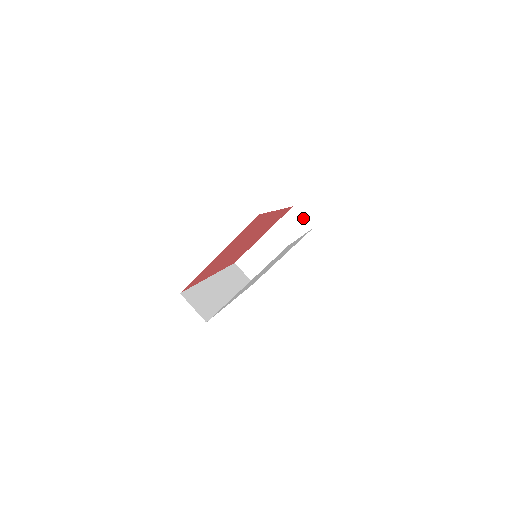
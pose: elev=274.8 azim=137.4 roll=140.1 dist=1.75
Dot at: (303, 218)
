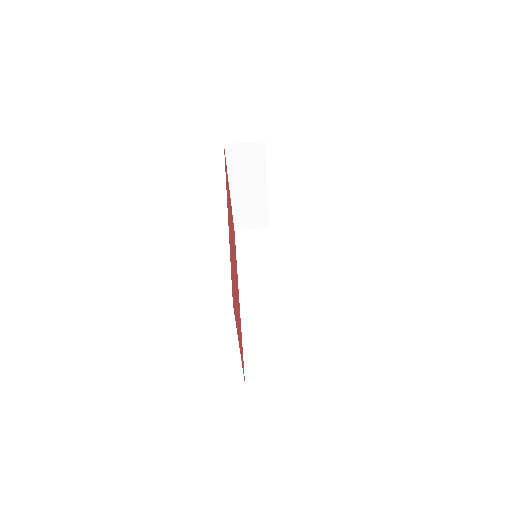
Dot at: (246, 143)
